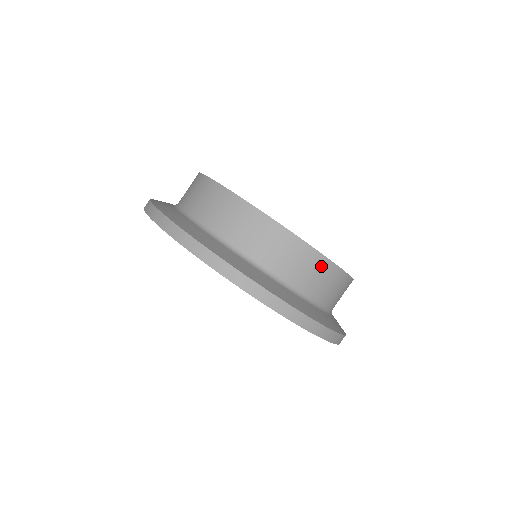
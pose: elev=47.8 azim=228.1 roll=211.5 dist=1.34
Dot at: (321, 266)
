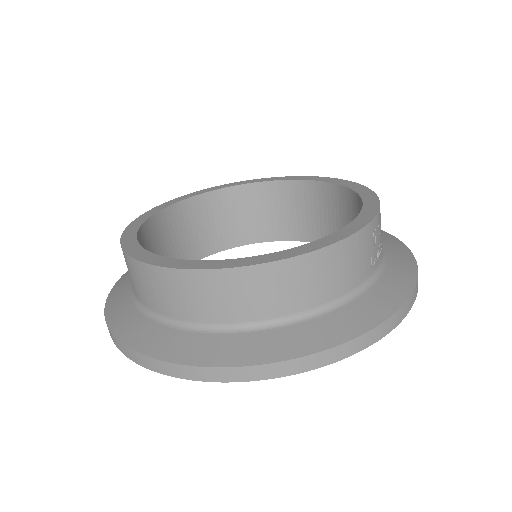
Dot at: (239, 281)
